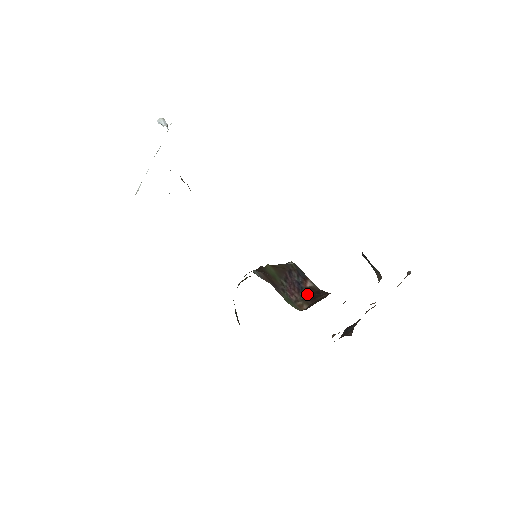
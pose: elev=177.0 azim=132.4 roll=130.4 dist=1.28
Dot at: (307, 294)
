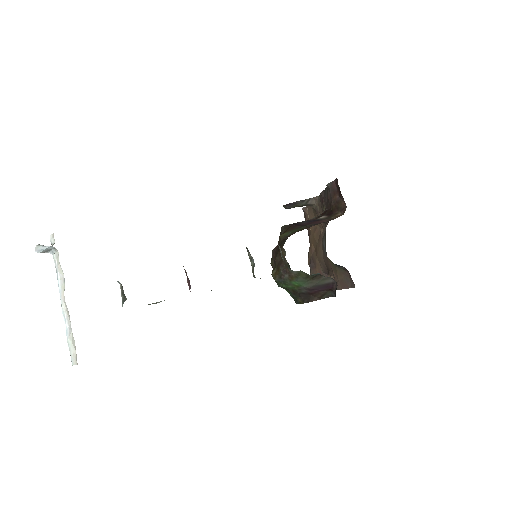
Dot at: (324, 217)
